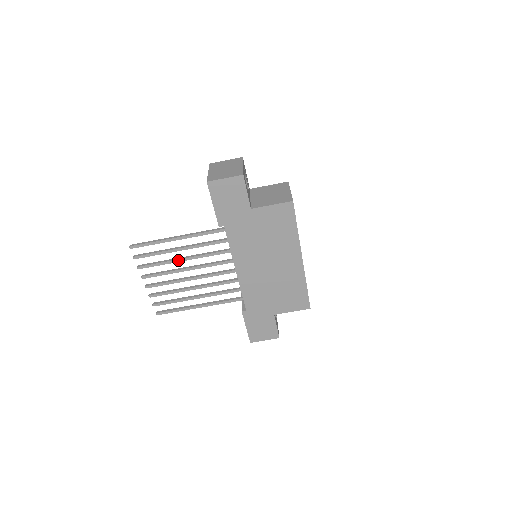
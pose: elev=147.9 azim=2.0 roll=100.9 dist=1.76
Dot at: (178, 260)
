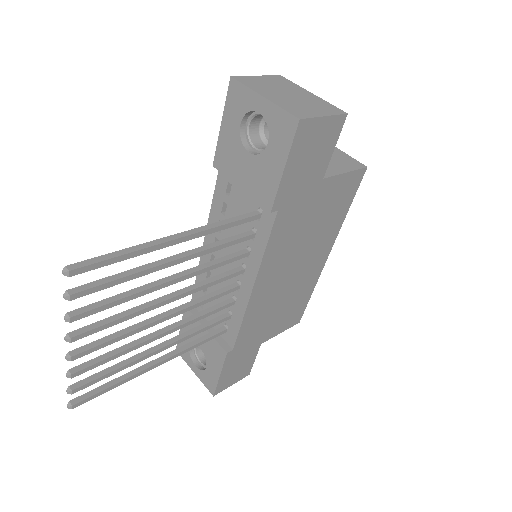
Dot at: (161, 285)
